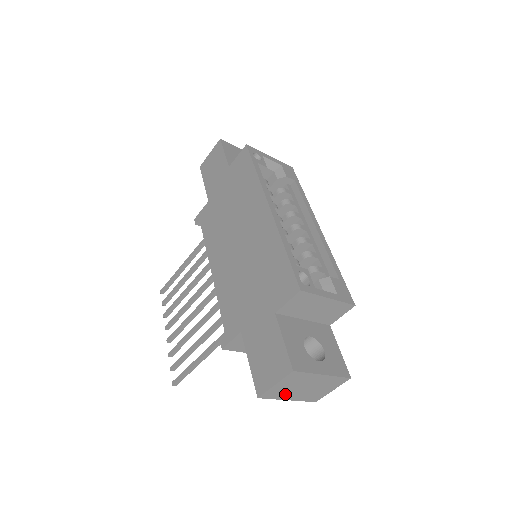
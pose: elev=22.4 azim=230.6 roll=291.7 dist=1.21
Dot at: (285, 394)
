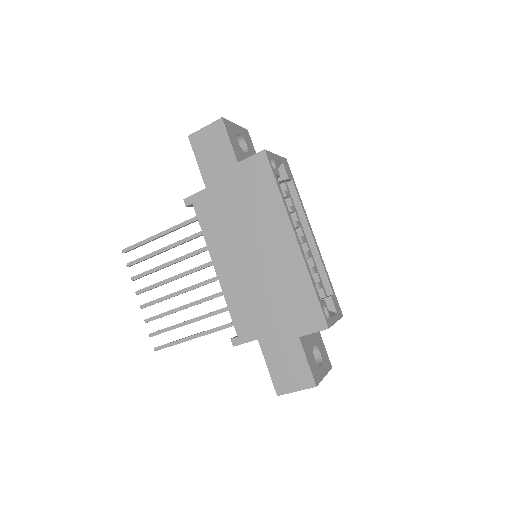
Dot at: occluded
